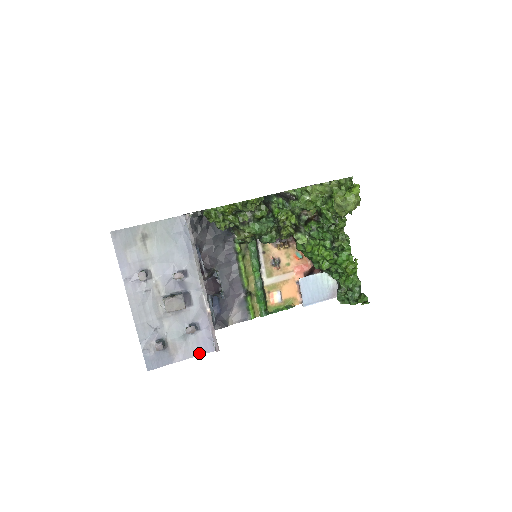
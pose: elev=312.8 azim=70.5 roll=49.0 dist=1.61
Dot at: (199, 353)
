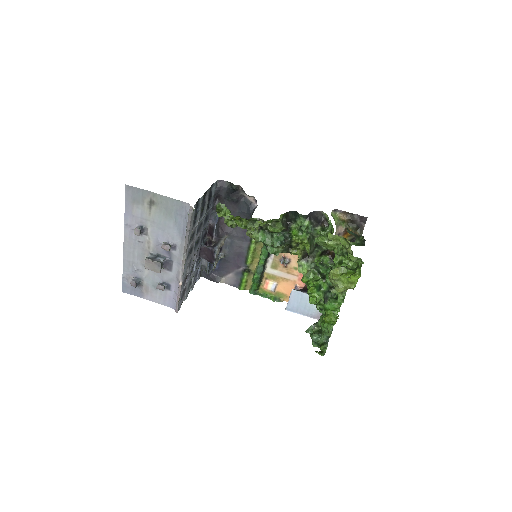
Dot at: (163, 303)
